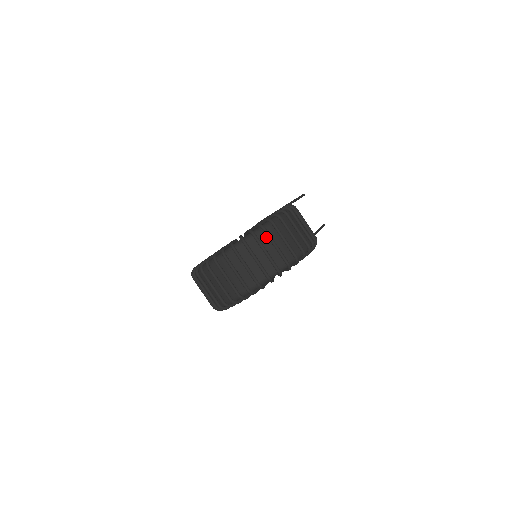
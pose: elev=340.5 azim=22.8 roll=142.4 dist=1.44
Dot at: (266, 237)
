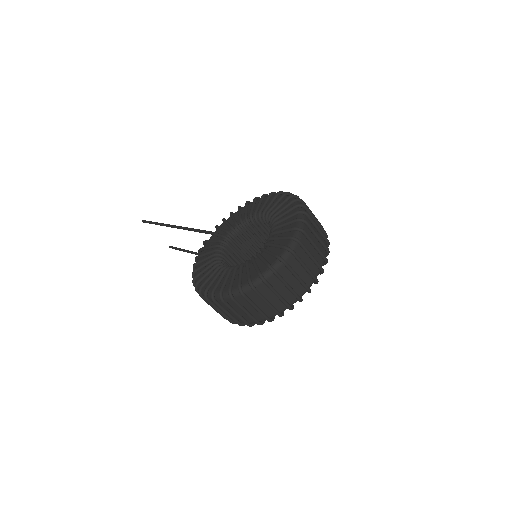
Dot at: occluded
